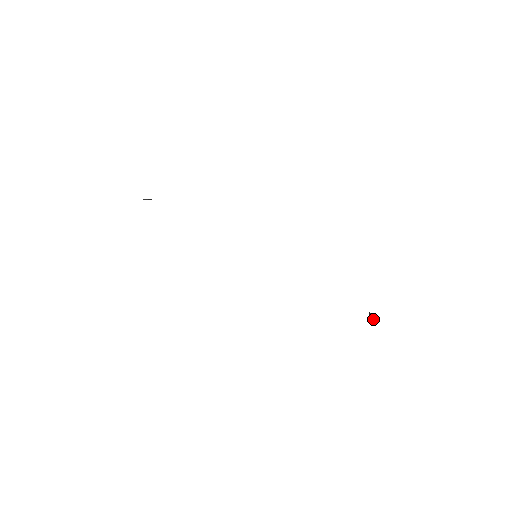
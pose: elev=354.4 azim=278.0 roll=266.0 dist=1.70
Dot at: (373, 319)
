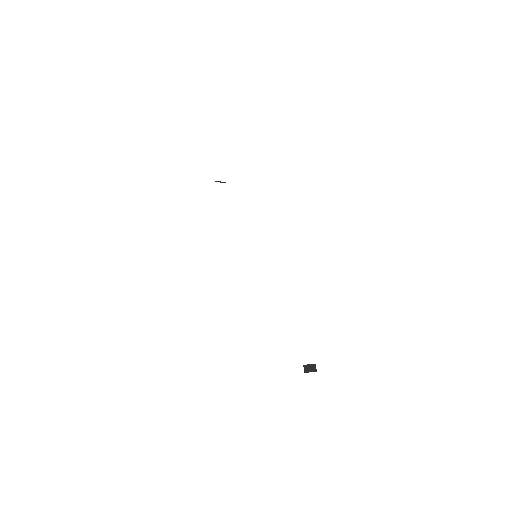
Dot at: (304, 371)
